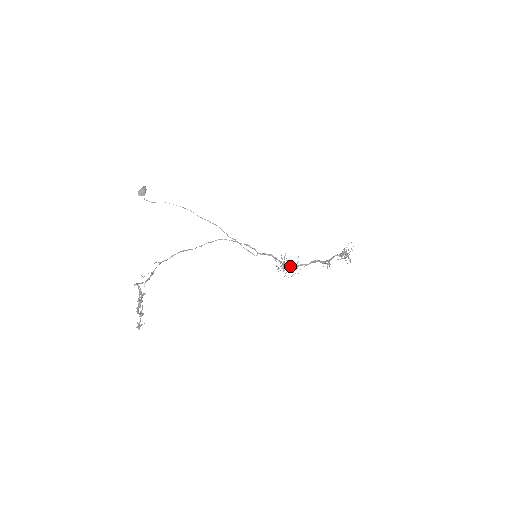
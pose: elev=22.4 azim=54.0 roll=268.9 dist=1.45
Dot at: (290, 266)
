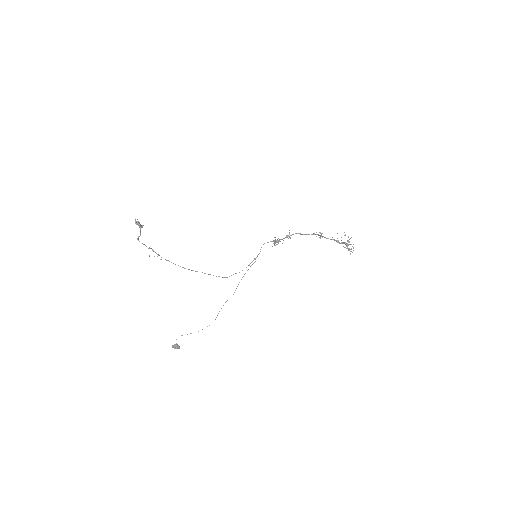
Dot at: occluded
